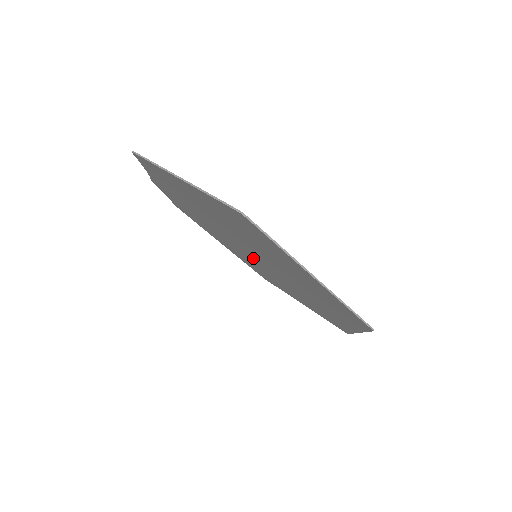
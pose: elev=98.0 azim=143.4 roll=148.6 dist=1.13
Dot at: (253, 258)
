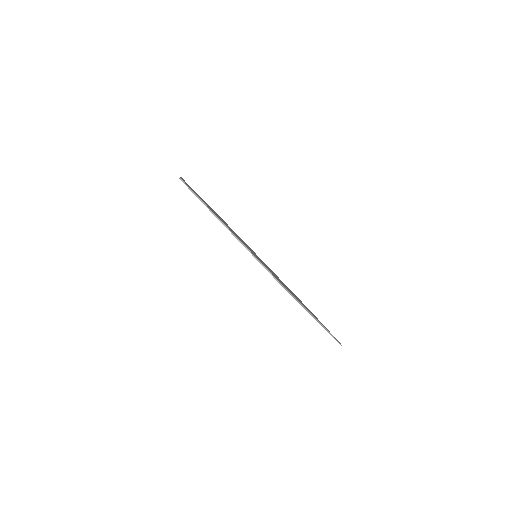
Dot at: occluded
